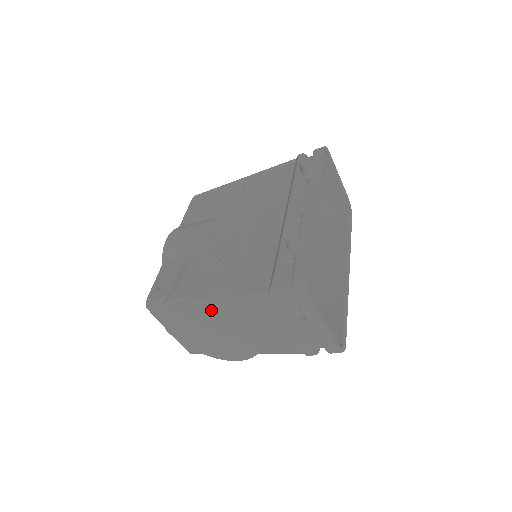
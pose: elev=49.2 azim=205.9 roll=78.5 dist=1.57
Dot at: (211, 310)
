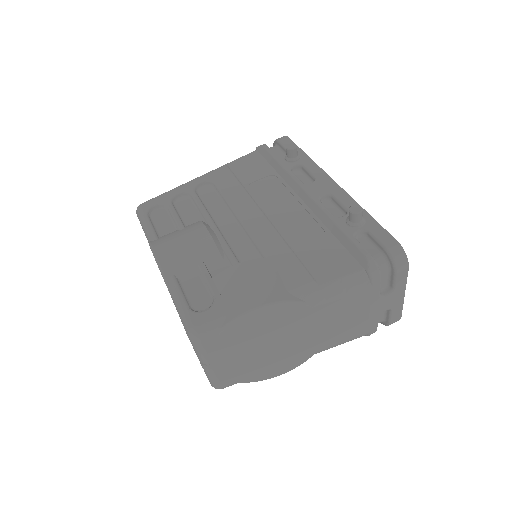
Dot at: (294, 311)
